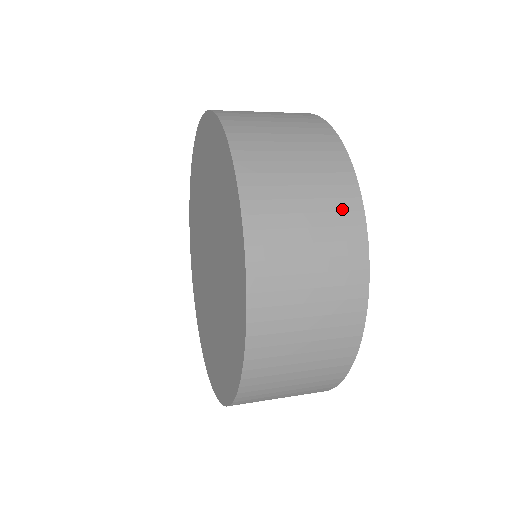
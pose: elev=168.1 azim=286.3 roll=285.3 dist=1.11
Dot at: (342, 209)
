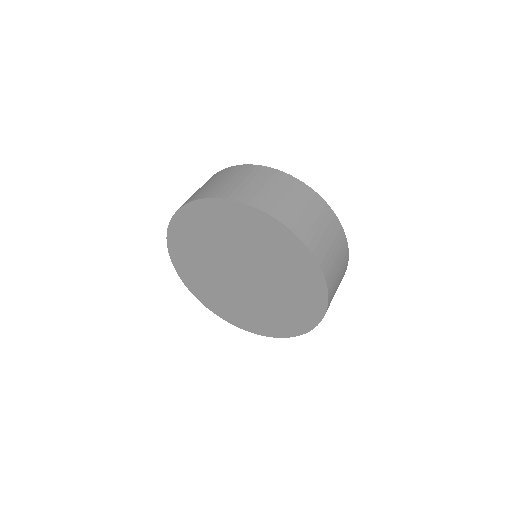
Dot at: occluded
